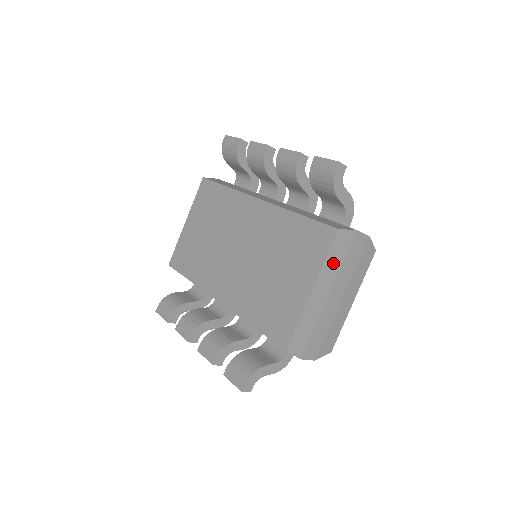
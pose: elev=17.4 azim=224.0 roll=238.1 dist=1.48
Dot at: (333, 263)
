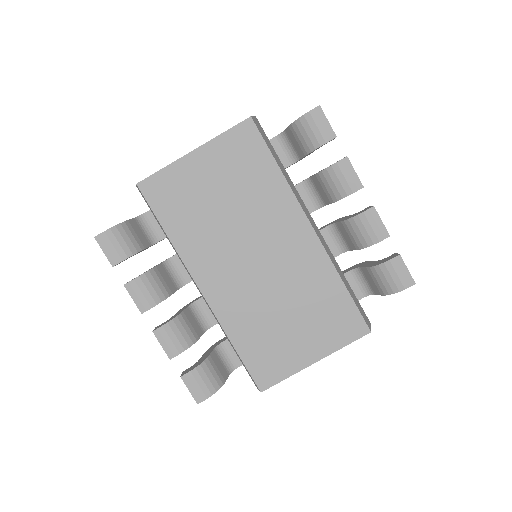
Dot at: occluded
